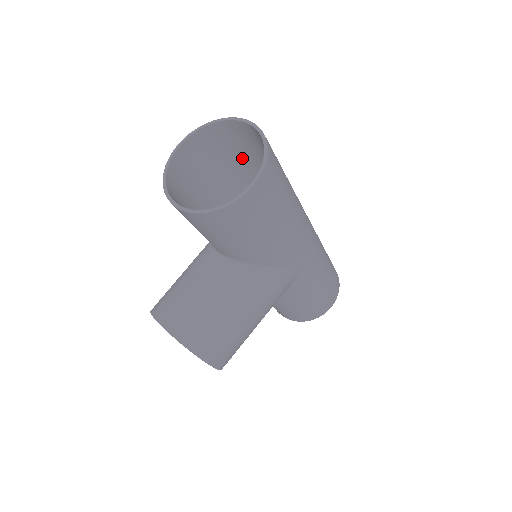
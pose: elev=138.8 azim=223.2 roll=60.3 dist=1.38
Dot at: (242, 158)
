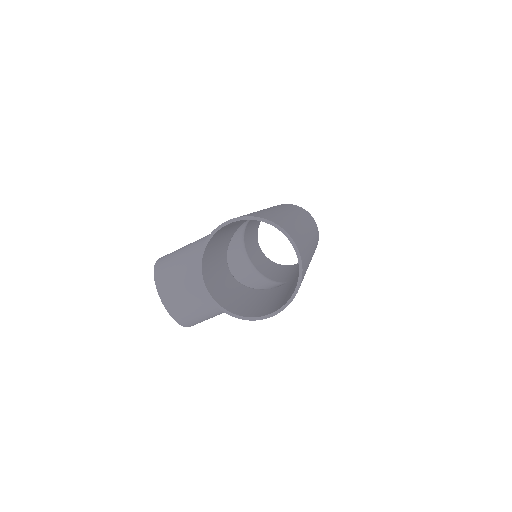
Dot at: occluded
